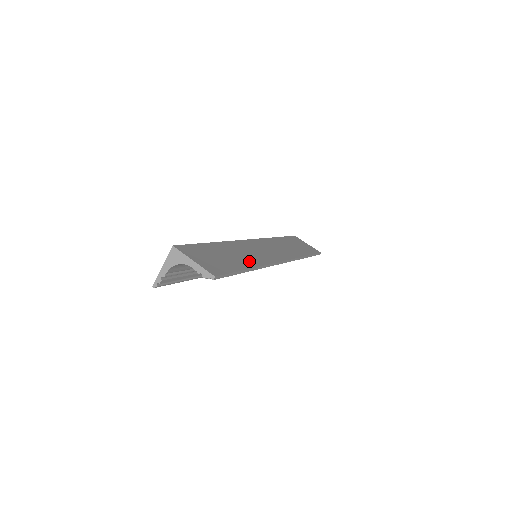
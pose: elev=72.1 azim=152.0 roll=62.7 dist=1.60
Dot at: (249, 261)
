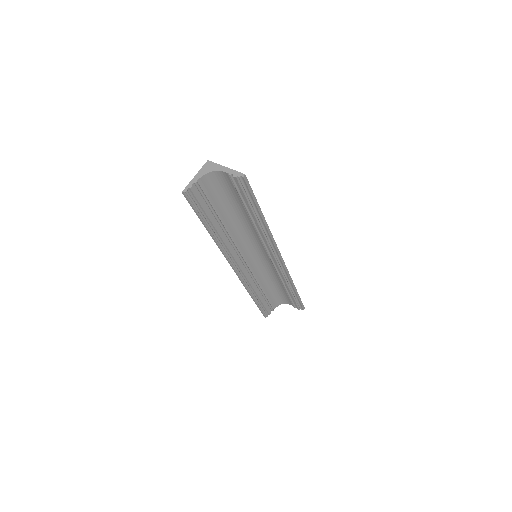
Dot at: occluded
